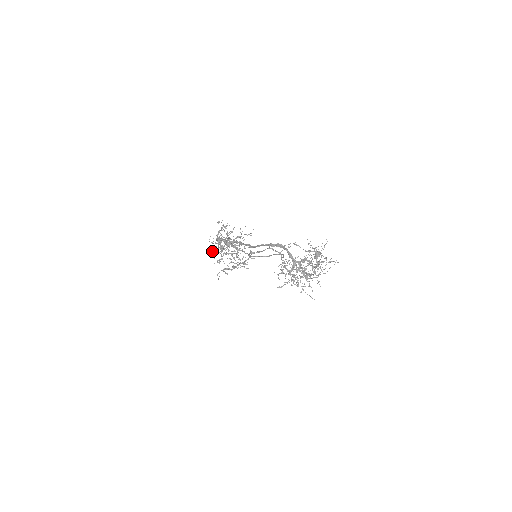
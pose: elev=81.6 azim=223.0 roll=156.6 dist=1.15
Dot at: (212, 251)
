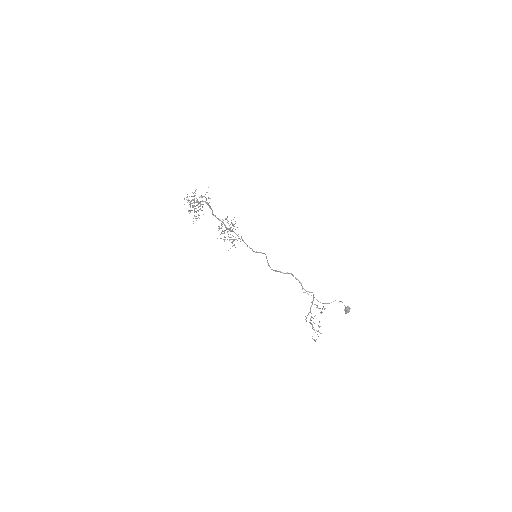
Dot at: occluded
